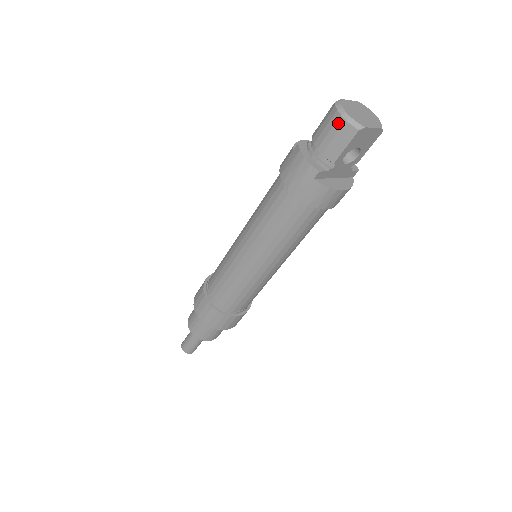
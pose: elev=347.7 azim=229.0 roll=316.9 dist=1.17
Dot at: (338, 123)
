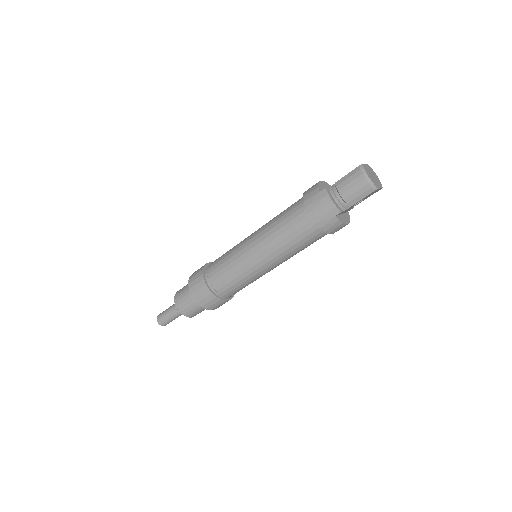
Dot at: (362, 183)
